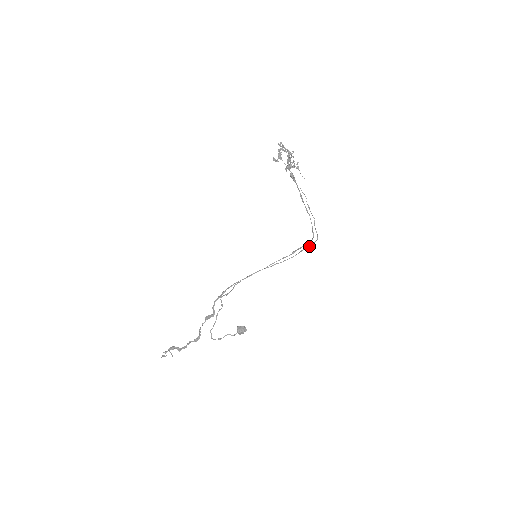
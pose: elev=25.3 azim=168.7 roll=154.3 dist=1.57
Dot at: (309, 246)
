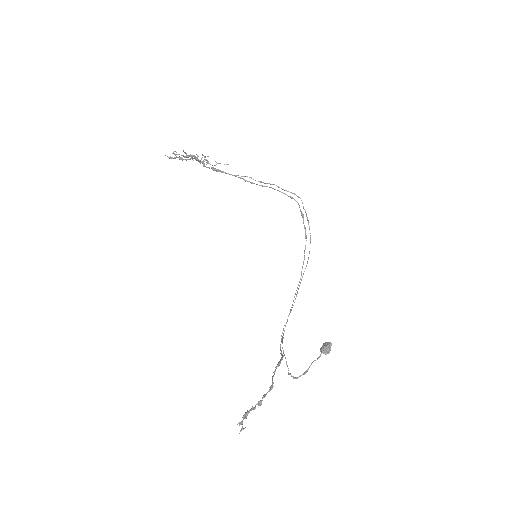
Dot at: occluded
